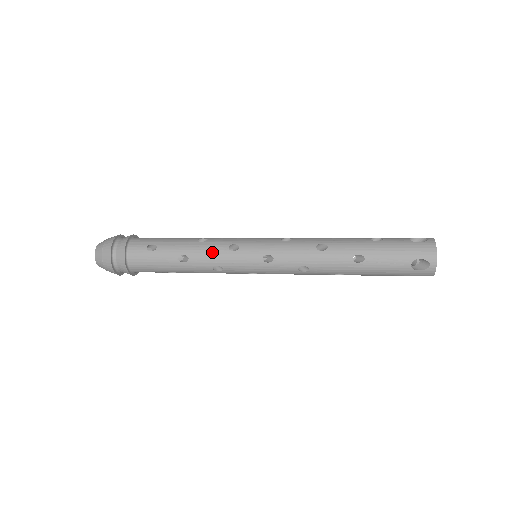
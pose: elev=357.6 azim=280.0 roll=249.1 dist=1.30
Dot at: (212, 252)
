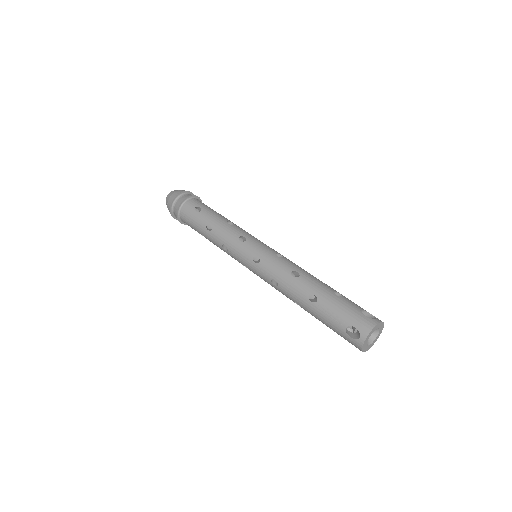
Dot at: (228, 234)
